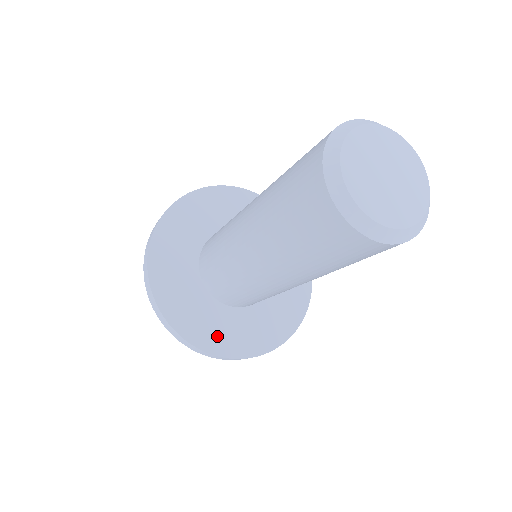
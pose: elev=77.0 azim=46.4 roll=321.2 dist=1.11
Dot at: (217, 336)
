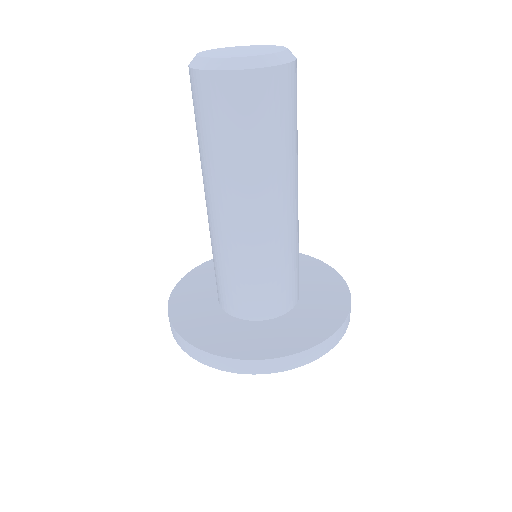
Dot at: (293, 338)
